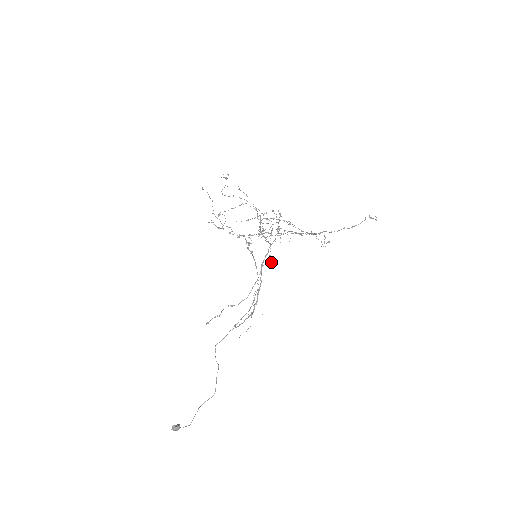
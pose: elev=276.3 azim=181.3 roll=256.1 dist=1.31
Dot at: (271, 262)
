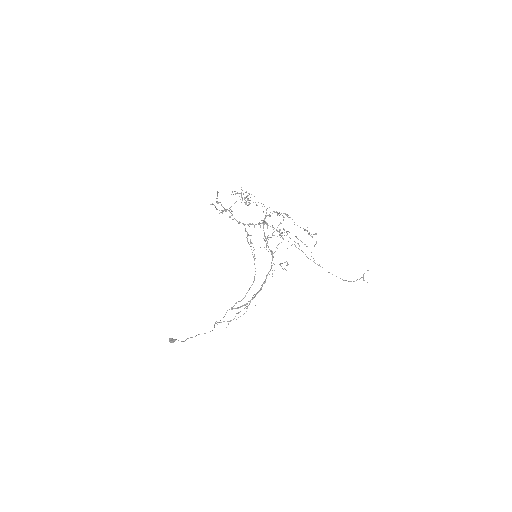
Dot at: occluded
